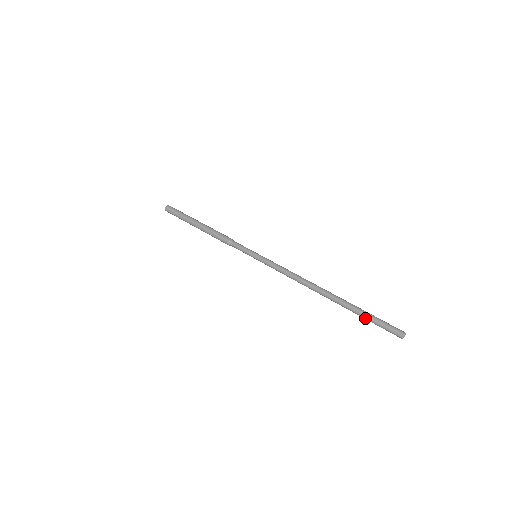
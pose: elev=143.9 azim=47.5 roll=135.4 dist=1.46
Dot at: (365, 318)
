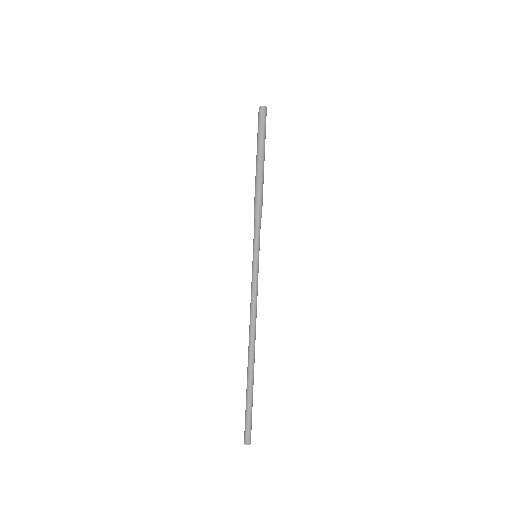
Dot at: (246, 402)
